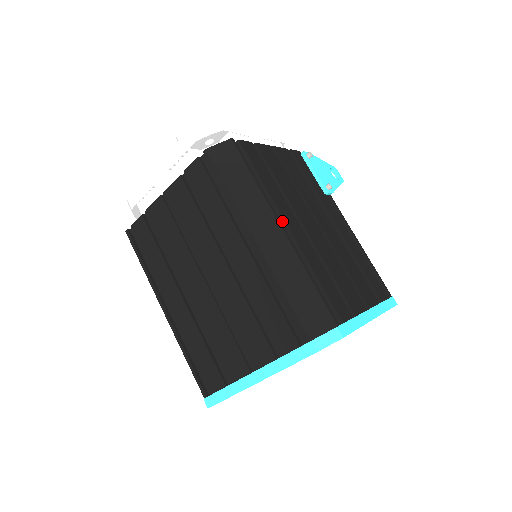
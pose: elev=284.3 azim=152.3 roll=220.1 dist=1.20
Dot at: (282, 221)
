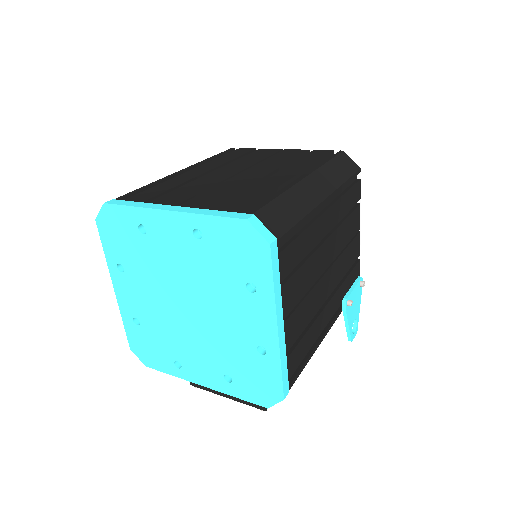
Dot at: (328, 206)
